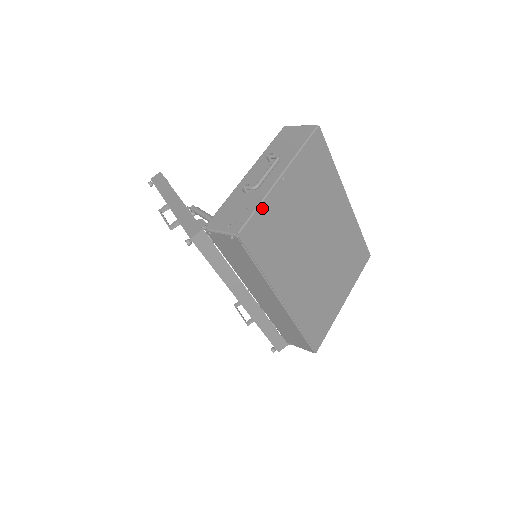
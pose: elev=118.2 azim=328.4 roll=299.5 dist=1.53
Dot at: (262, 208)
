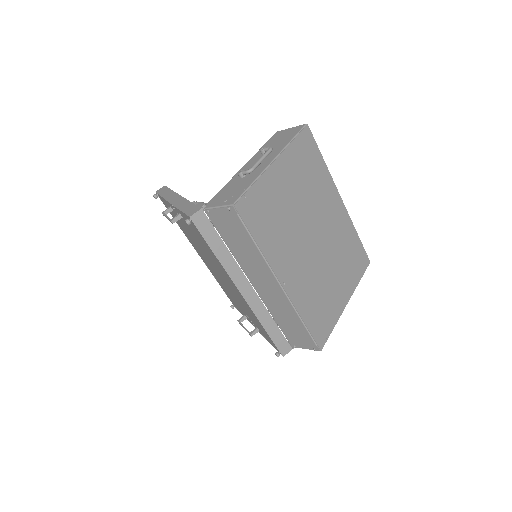
Dot at: (256, 185)
